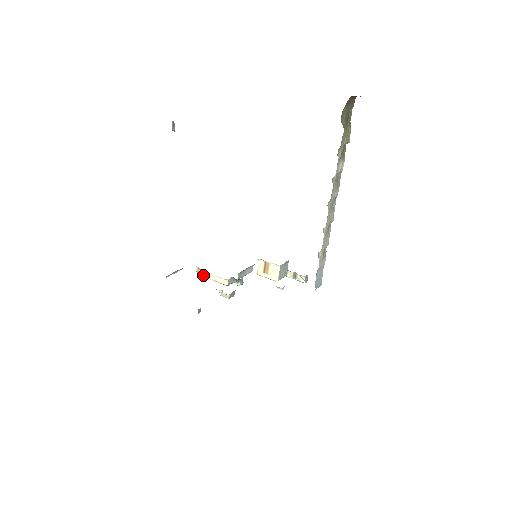
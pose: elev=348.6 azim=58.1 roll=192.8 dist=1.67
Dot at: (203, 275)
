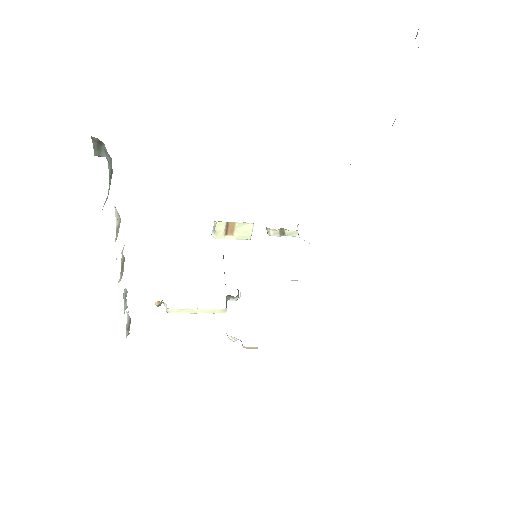
Dot at: (177, 312)
